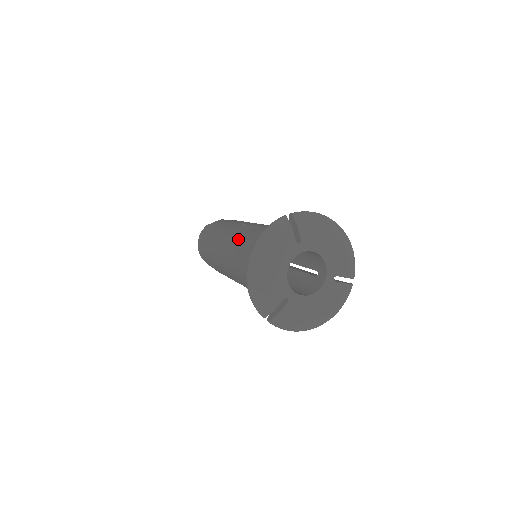
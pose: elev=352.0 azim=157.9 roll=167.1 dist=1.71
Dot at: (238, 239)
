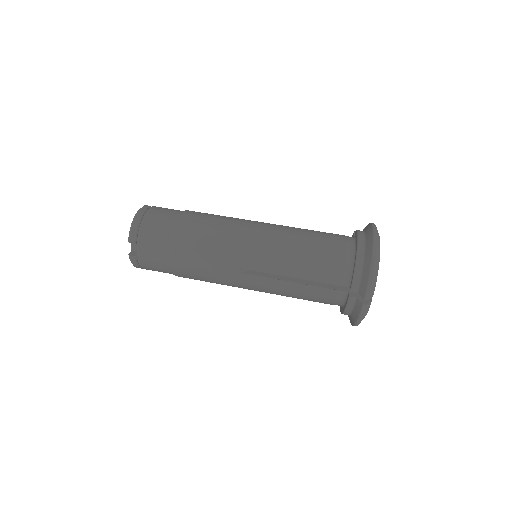
Dot at: (271, 291)
